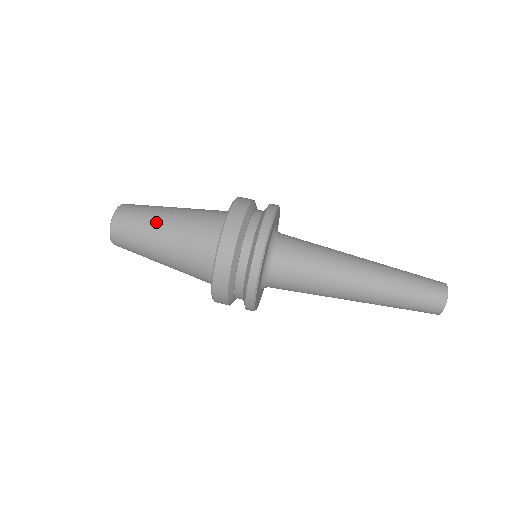
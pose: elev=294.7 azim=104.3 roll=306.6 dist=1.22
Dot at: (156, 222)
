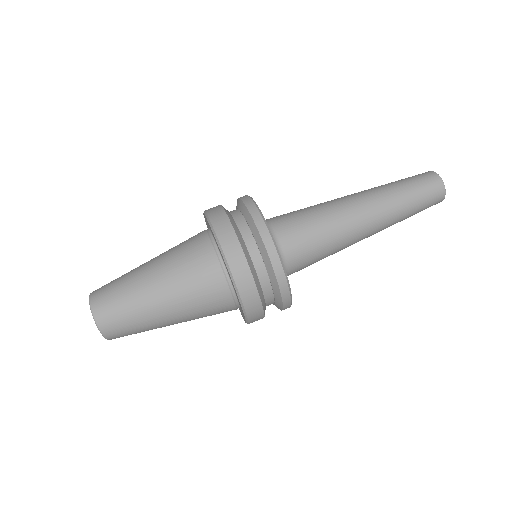
Dot at: (150, 305)
